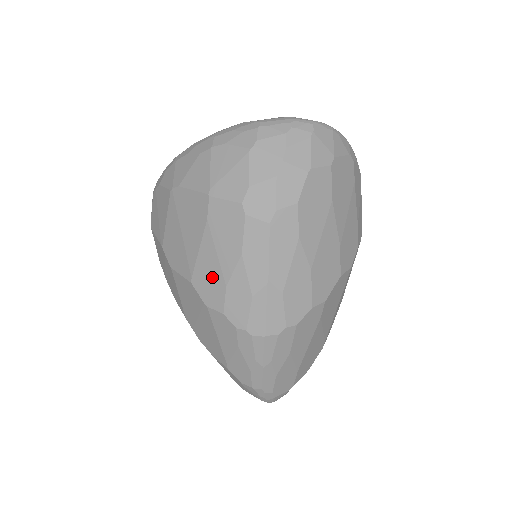
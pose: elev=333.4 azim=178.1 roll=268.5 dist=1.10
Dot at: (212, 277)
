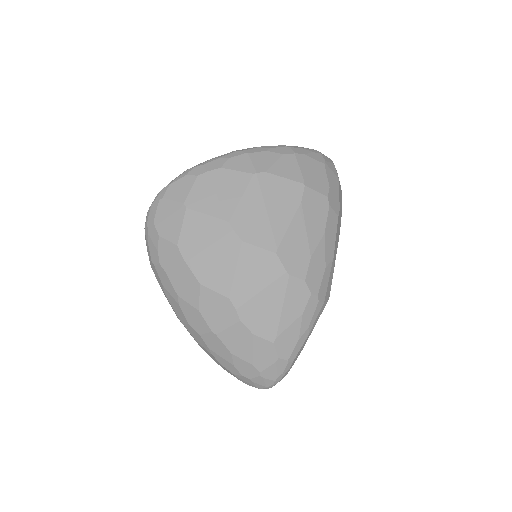
Dot at: (299, 249)
